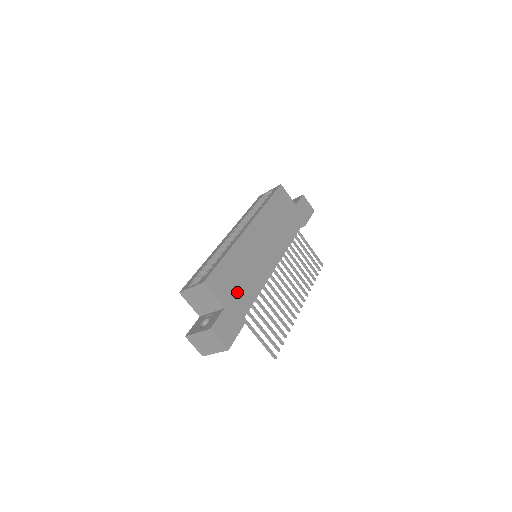
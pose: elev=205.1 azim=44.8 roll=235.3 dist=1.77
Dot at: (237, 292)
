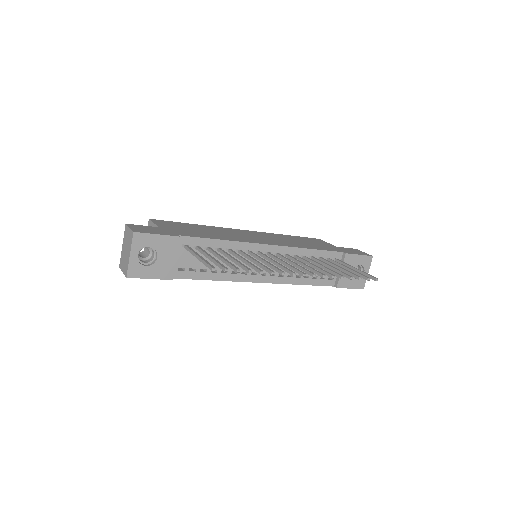
Dot at: (188, 231)
